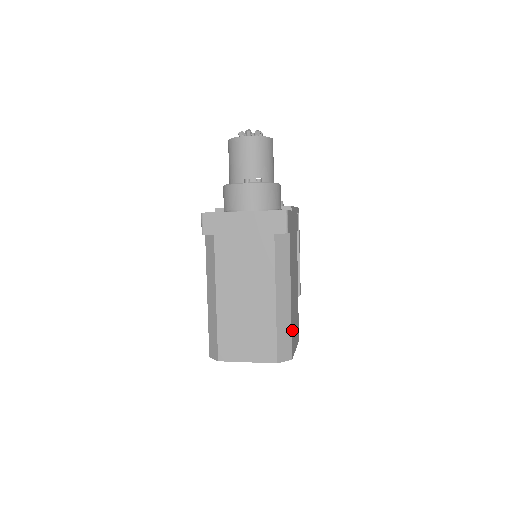
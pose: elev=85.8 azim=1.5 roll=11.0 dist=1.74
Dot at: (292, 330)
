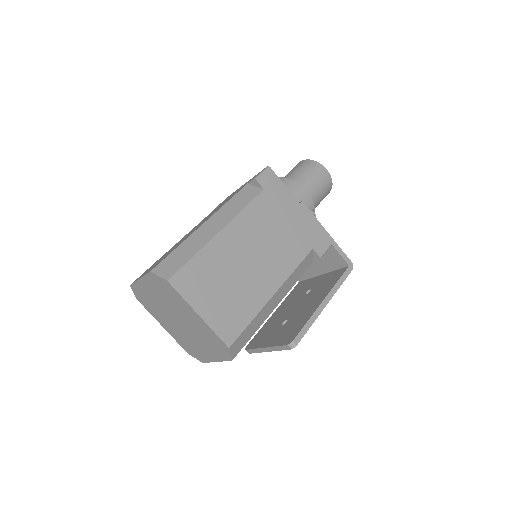
Dot at: (198, 265)
